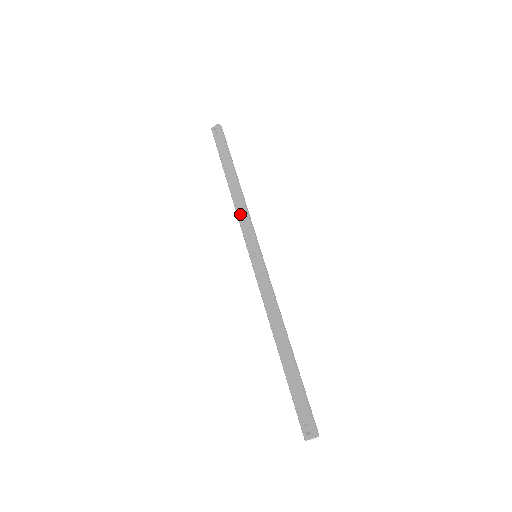
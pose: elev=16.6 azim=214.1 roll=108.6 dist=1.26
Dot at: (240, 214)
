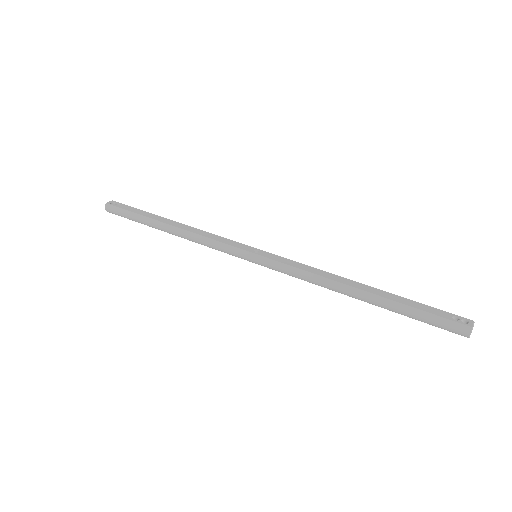
Dot at: (208, 235)
